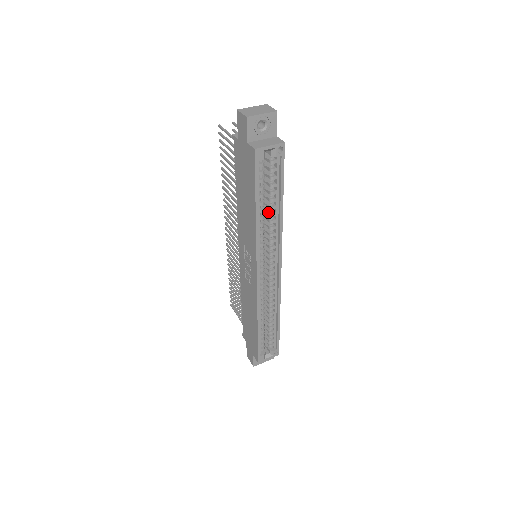
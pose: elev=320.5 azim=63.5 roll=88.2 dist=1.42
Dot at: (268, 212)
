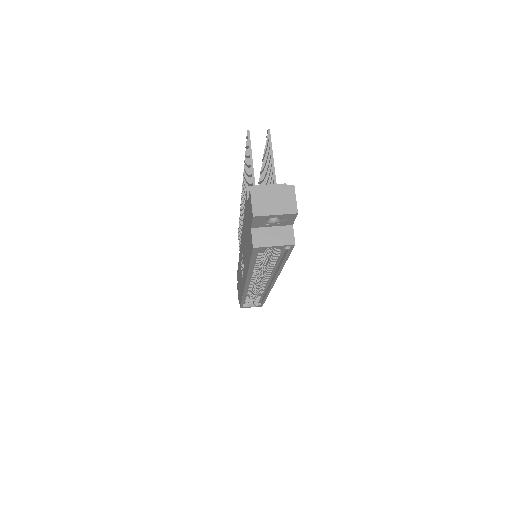
Dot at: (267, 261)
